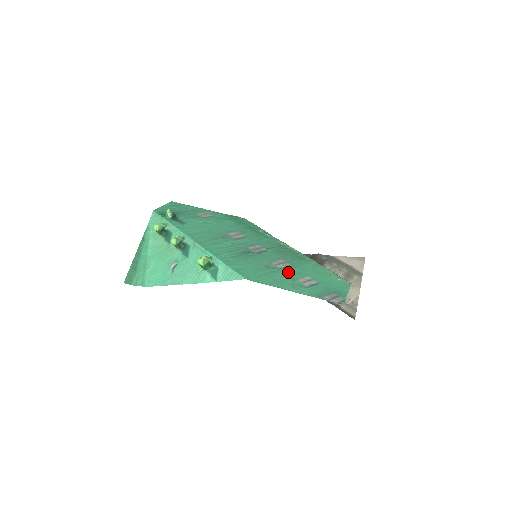
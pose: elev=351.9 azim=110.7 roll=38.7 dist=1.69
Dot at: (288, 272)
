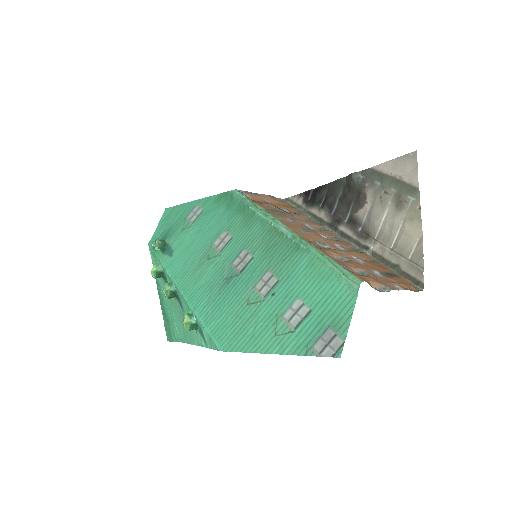
Dot at: (272, 302)
